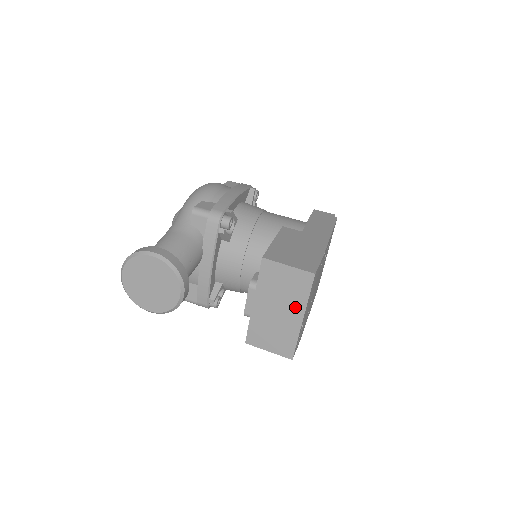
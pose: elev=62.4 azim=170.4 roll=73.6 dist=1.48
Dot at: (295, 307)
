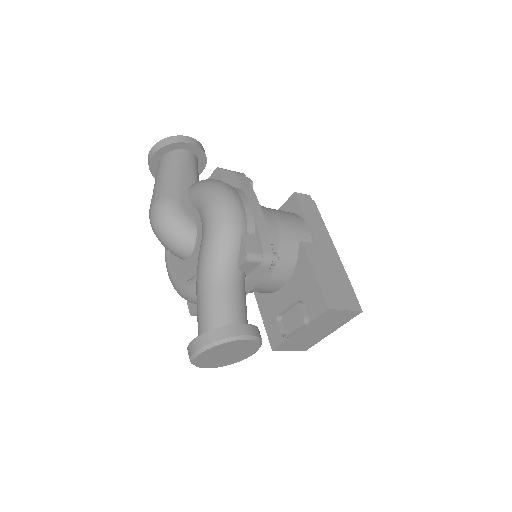
Dot at: (332, 328)
